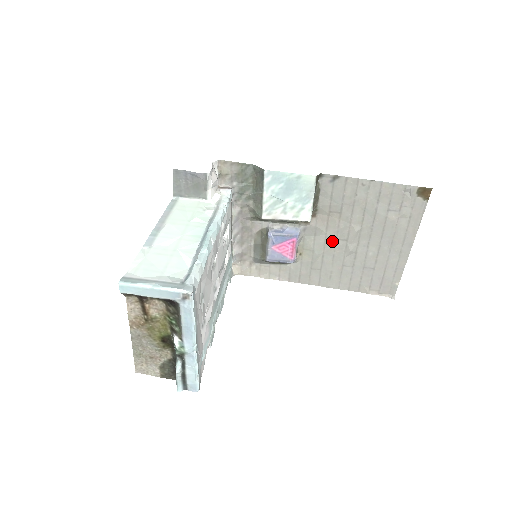
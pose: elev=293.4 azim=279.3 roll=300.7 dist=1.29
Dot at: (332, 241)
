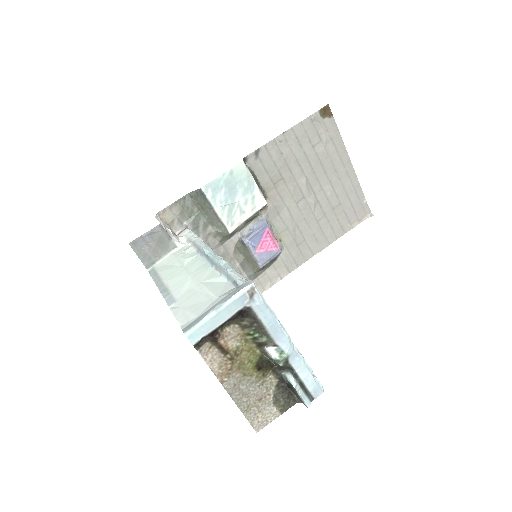
Dot at: (294, 208)
